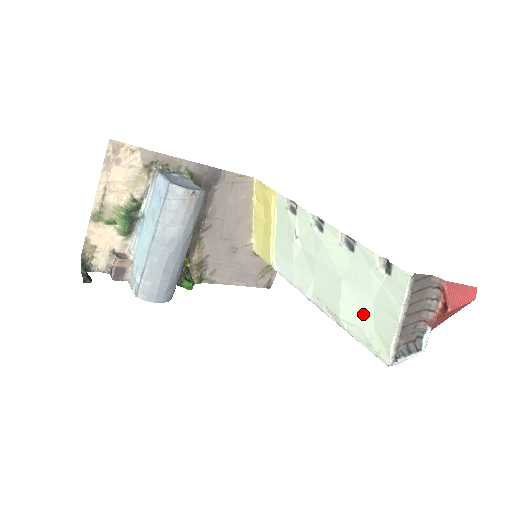
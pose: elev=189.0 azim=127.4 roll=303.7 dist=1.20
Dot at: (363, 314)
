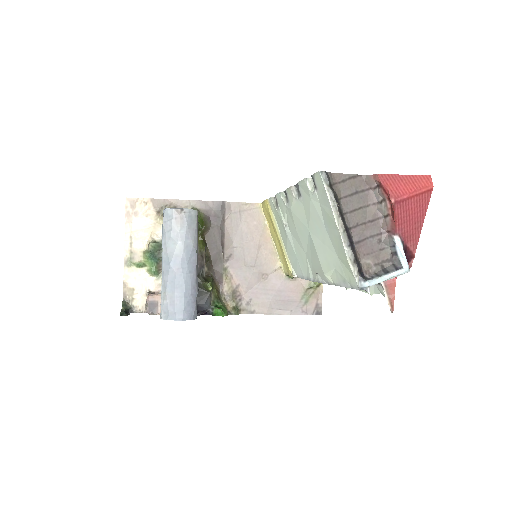
Dot at: (329, 251)
